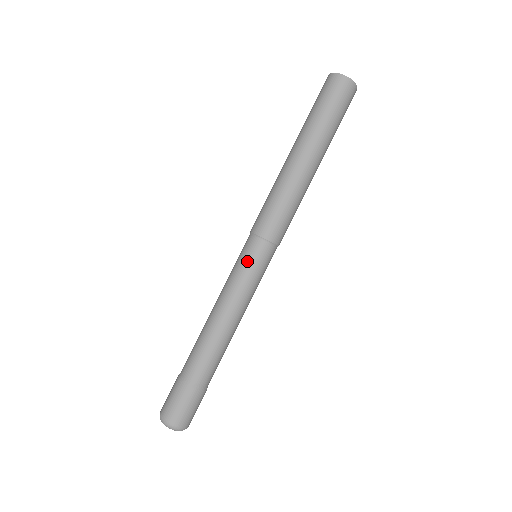
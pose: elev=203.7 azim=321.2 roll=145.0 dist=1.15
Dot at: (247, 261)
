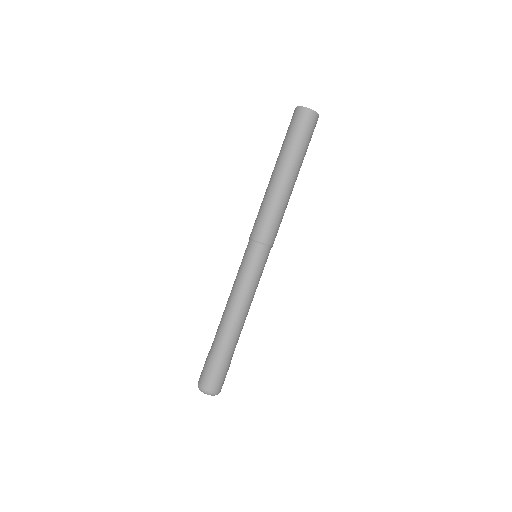
Dot at: (256, 264)
